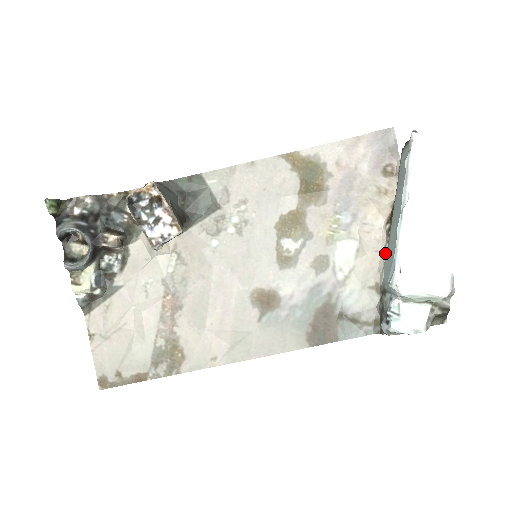
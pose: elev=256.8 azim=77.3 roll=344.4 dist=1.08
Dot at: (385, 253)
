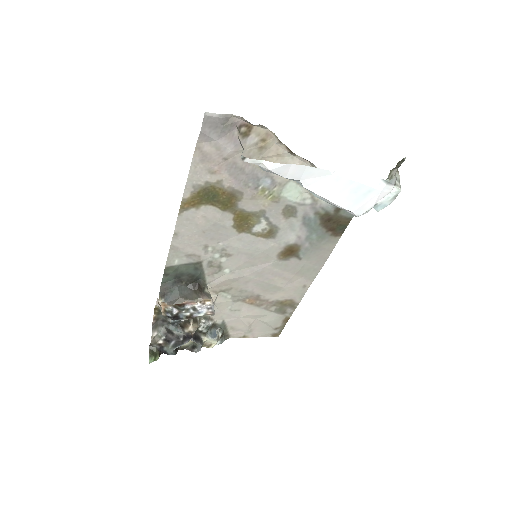
Dot at: occluded
